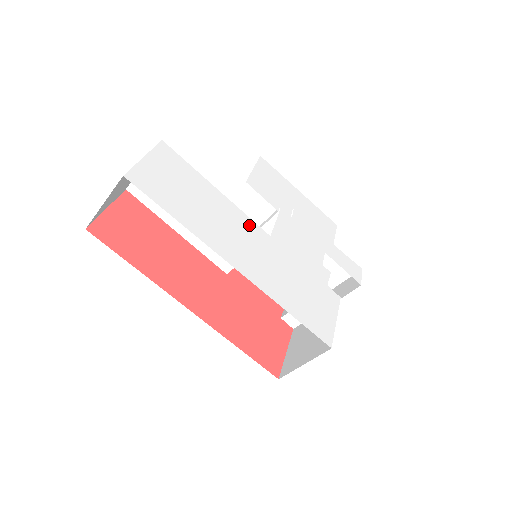
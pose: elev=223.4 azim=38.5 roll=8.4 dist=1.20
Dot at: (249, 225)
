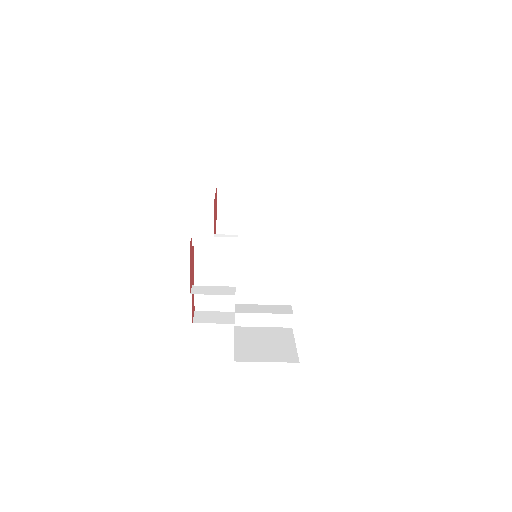
Dot at: occluded
